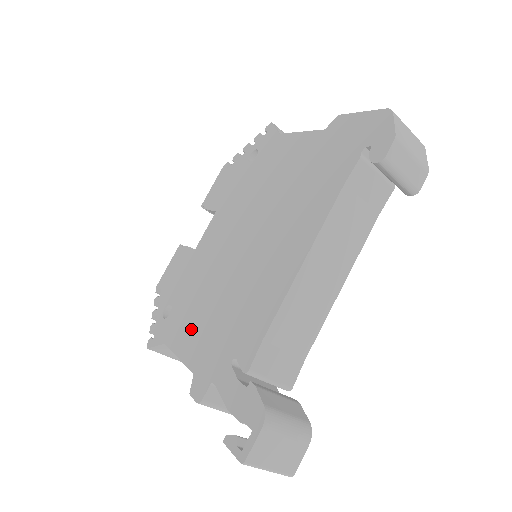
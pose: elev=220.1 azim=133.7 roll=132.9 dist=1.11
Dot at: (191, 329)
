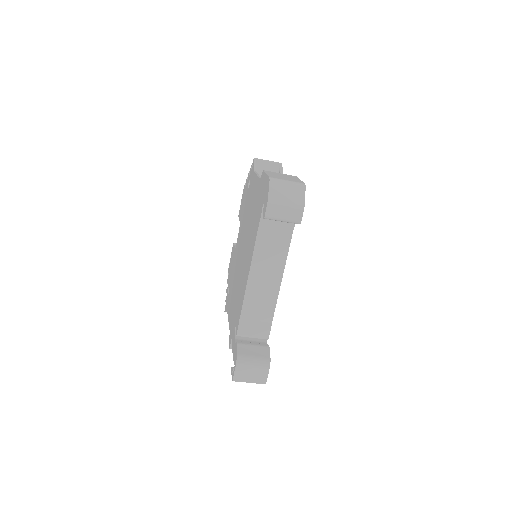
Dot at: (231, 305)
